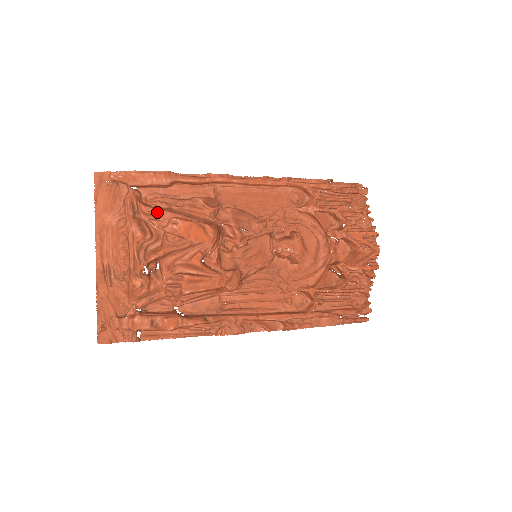
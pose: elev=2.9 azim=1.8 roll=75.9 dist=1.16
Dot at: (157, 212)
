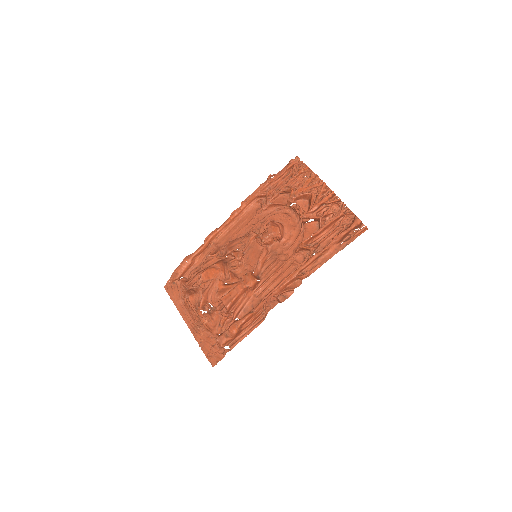
Dot at: (192, 280)
